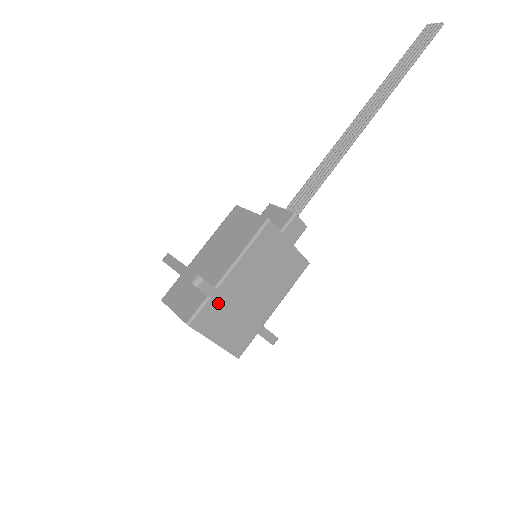
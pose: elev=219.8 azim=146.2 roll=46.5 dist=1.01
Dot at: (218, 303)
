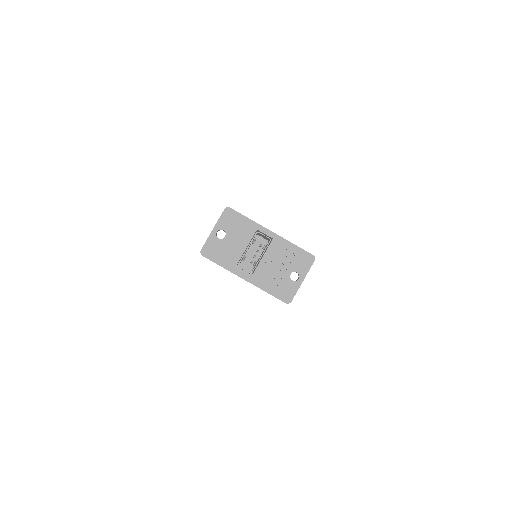
Dot at: (250, 219)
